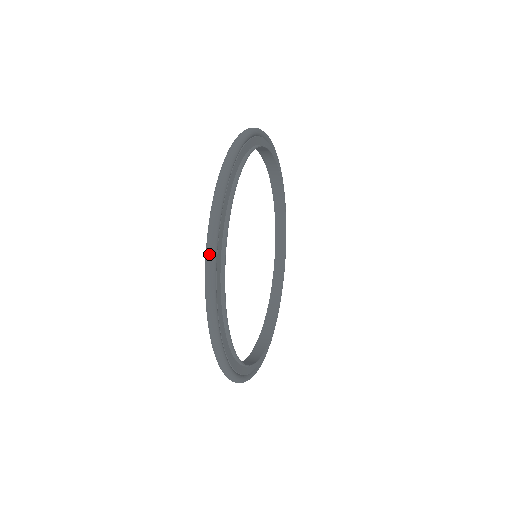
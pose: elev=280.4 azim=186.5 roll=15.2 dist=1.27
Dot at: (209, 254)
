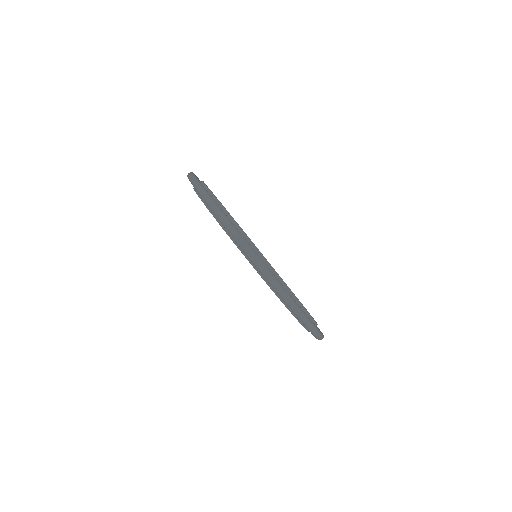
Dot at: (207, 198)
